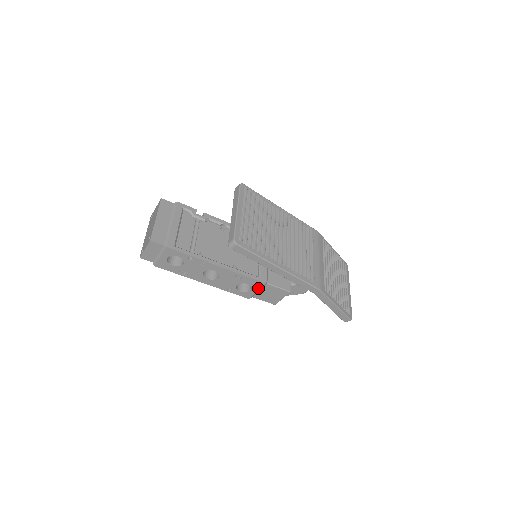
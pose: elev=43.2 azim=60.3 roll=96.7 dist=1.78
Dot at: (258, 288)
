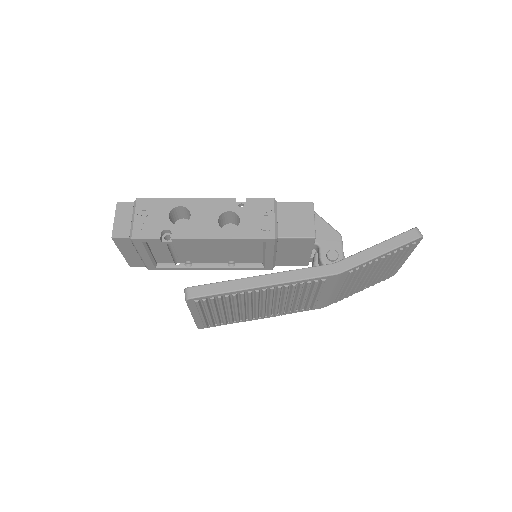
Dot at: occluded
